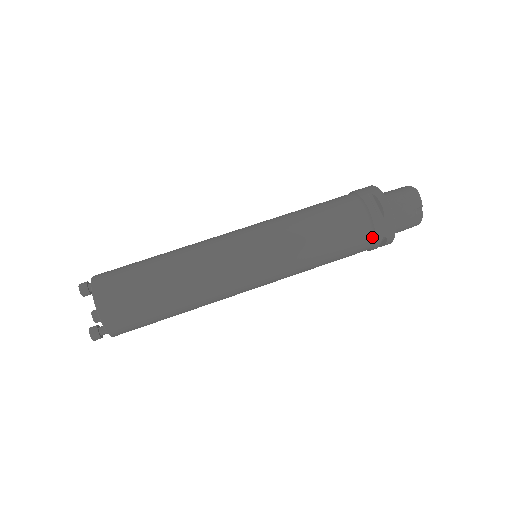
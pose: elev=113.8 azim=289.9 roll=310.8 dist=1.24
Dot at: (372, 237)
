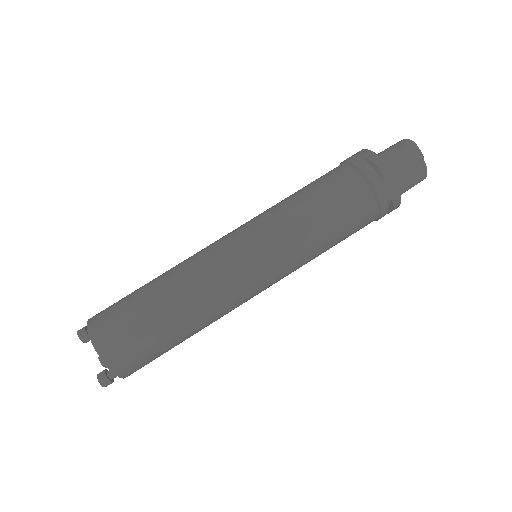
Dot at: (376, 204)
